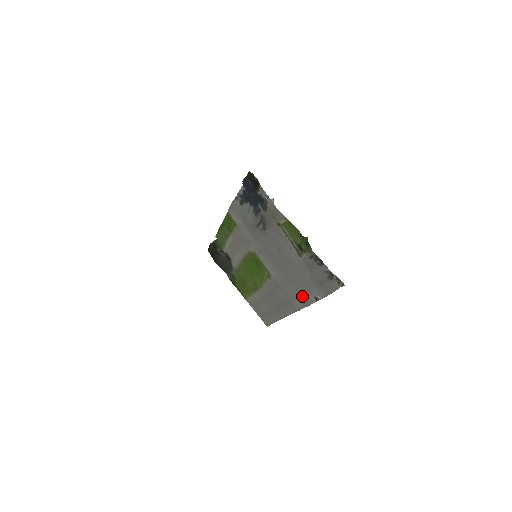
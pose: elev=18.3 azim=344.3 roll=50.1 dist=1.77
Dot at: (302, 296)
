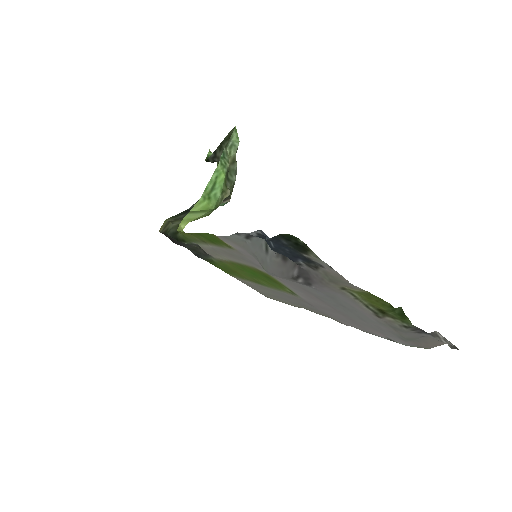
Dot at: (359, 326)
